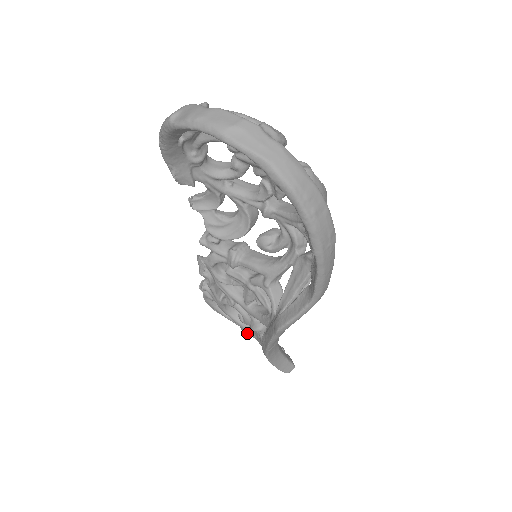
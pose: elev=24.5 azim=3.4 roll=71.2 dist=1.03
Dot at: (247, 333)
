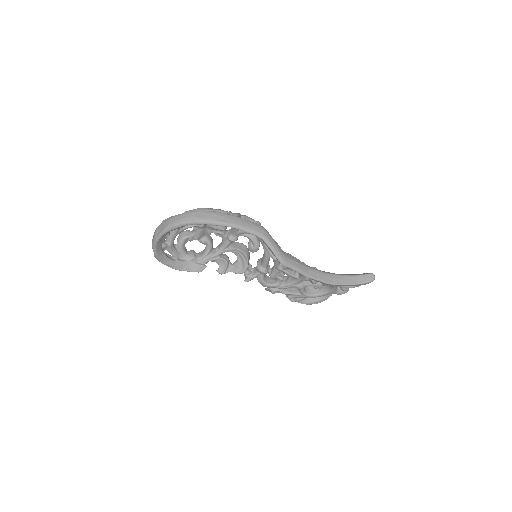
Dot at: (344, 293)
